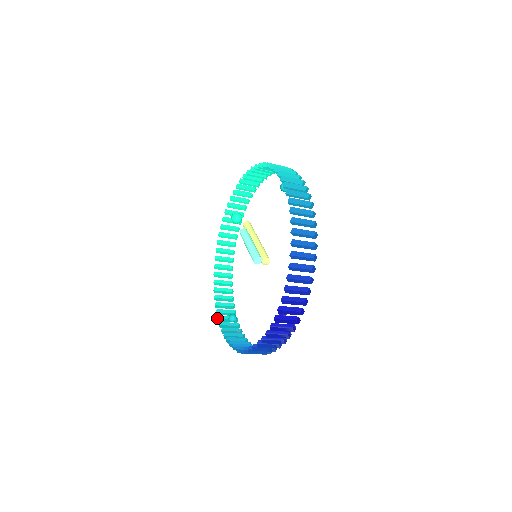
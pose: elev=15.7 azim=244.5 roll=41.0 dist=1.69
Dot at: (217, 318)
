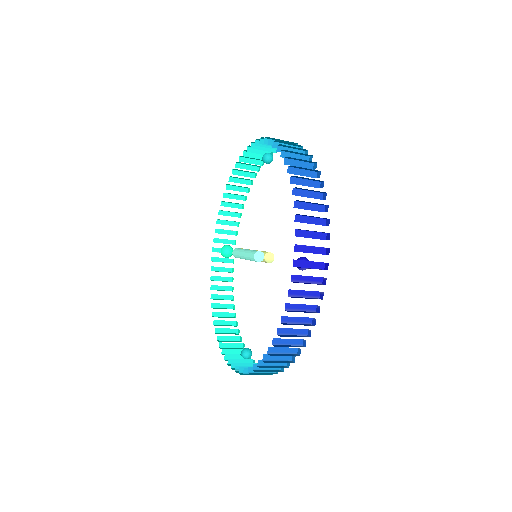
Dot at: (227, 363)
